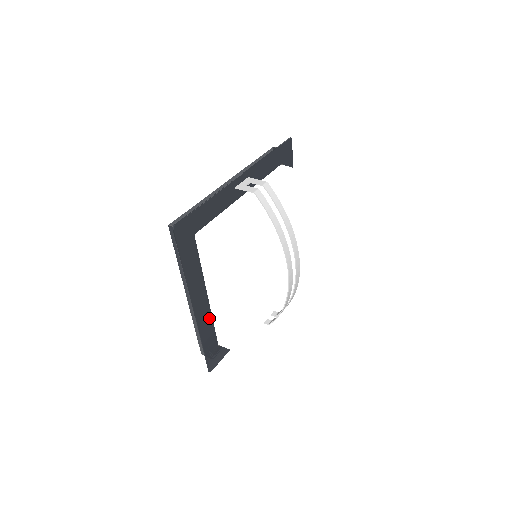
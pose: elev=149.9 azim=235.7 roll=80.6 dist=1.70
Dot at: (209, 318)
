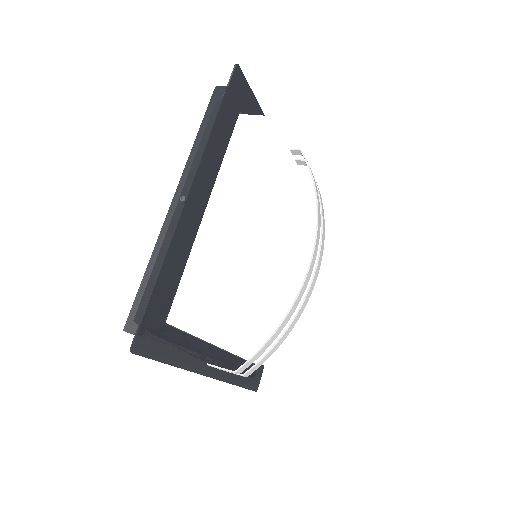
Dot at: (188, 244)
